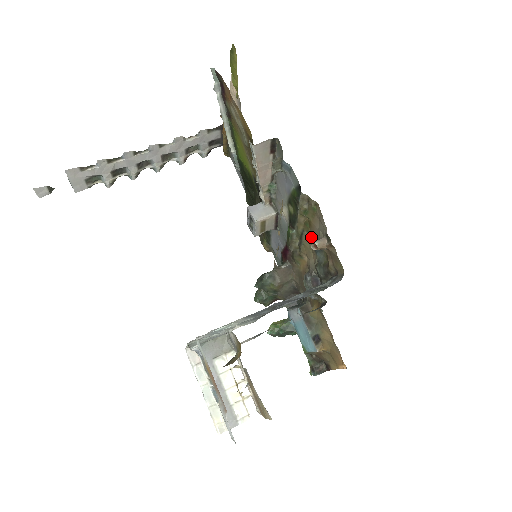
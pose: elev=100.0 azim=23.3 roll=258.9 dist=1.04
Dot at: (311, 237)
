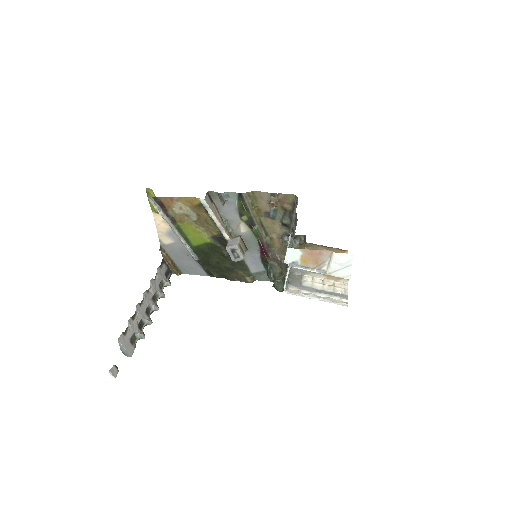
Dot at: (266, 216)
